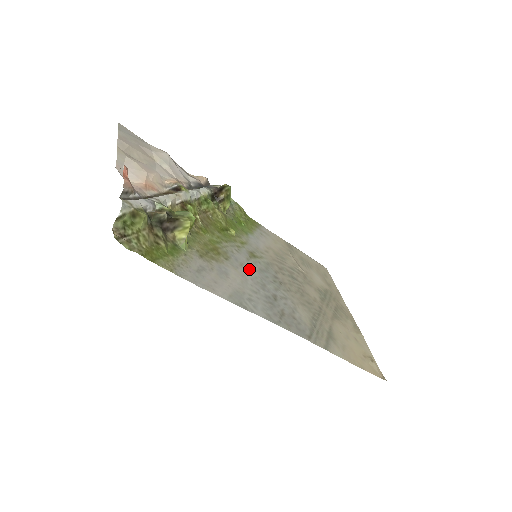
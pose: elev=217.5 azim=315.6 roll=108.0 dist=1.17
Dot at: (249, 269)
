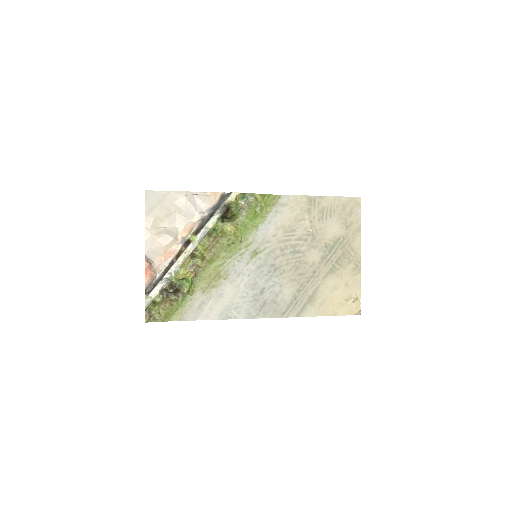
Dot at: (245, 275)
